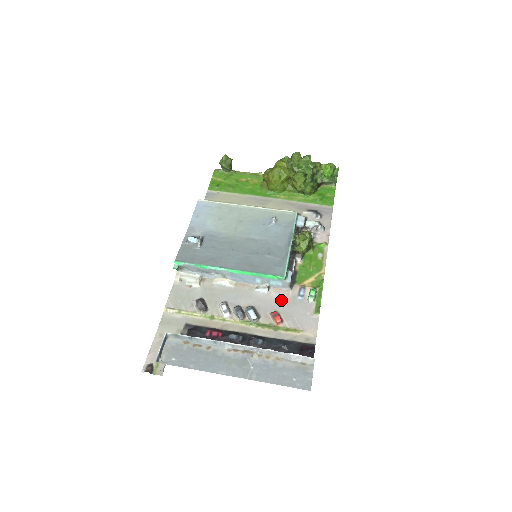
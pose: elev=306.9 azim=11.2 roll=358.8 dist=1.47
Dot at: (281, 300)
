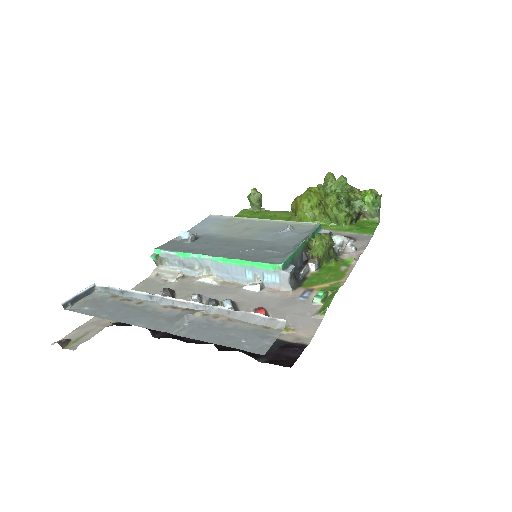
Dot at: (274, 299)
